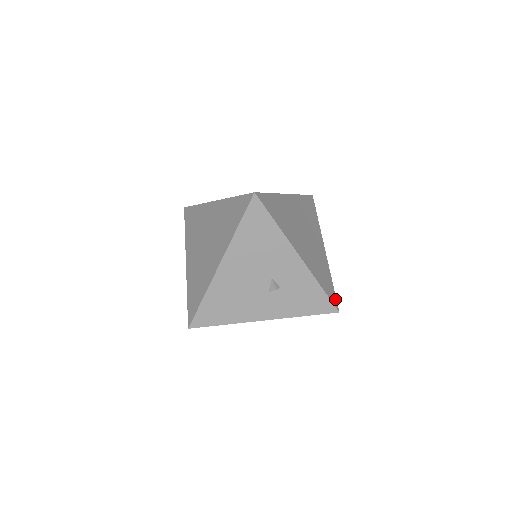
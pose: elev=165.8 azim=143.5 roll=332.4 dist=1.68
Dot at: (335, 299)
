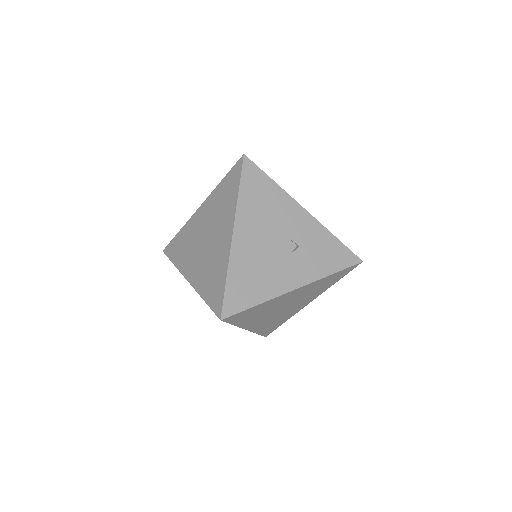
Dot at: occluded
